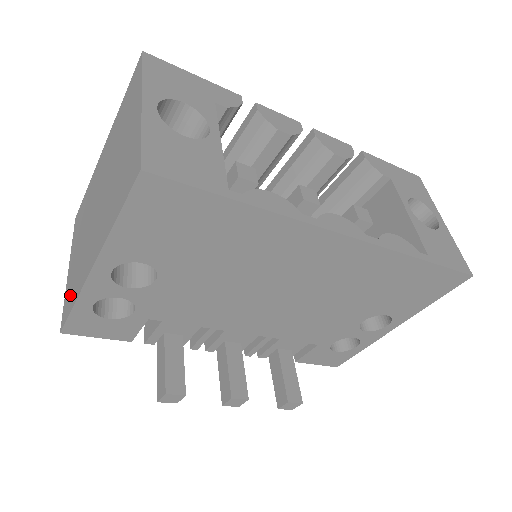
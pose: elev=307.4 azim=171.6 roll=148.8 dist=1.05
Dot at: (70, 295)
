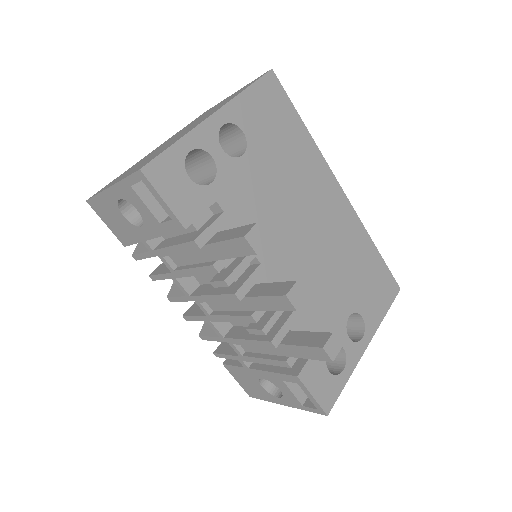
Dot at: (151, 158)
